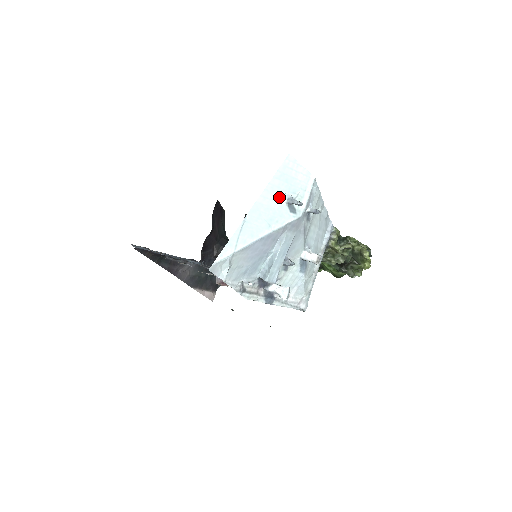
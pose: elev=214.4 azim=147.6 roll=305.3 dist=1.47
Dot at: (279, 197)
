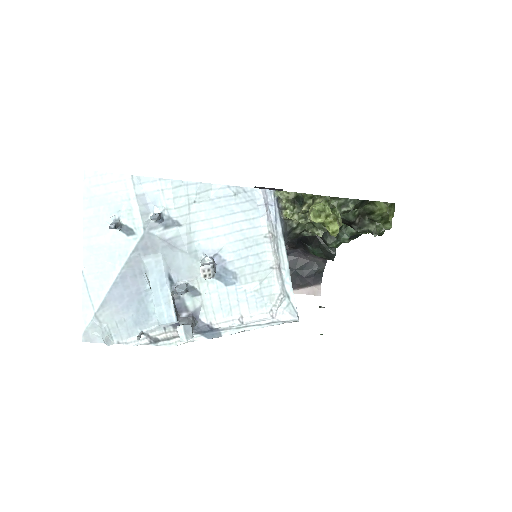
Dot at: (104, 227)
